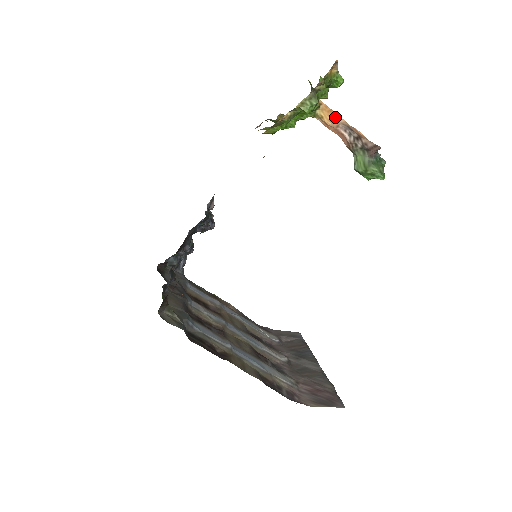
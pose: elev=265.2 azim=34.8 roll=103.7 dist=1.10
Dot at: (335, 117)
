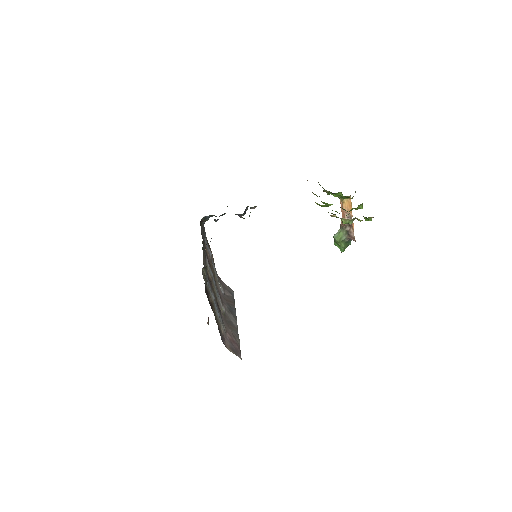
Dot at: (350, 209)
